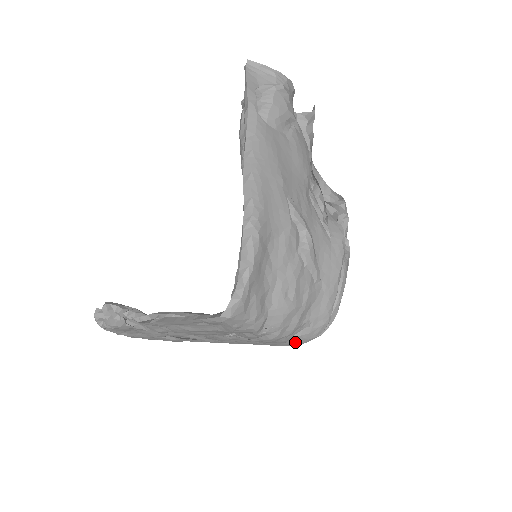
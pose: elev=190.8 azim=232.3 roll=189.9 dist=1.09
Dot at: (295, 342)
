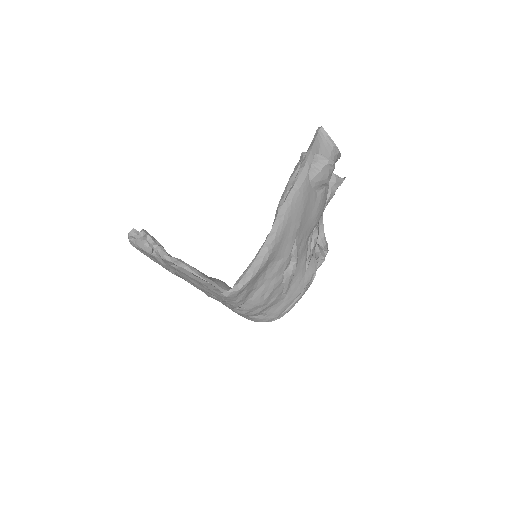
Dot at: (250, 319)
